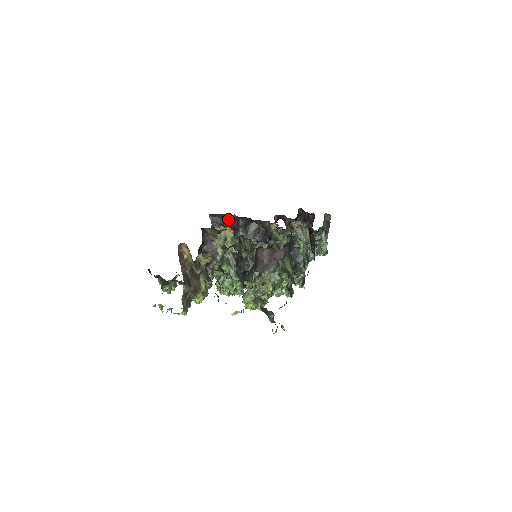
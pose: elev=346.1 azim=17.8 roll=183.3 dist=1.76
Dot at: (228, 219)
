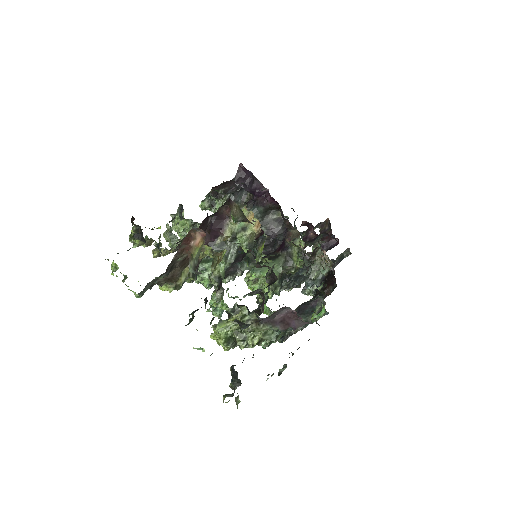
Dot at: (257, 187)
